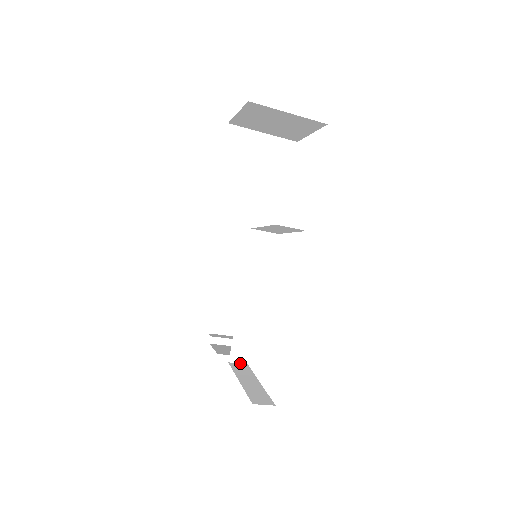
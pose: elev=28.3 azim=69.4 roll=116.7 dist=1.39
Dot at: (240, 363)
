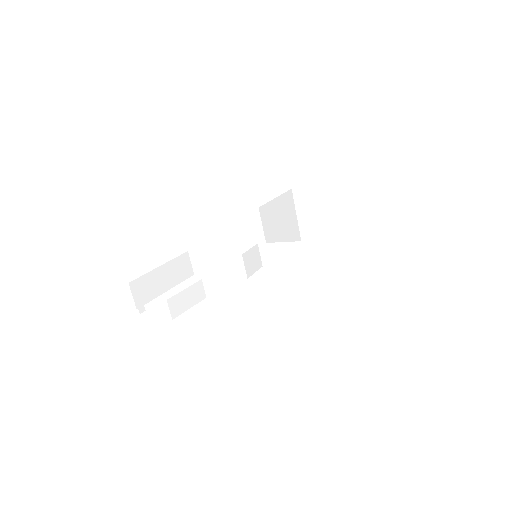
Dot at: (170, 312)
